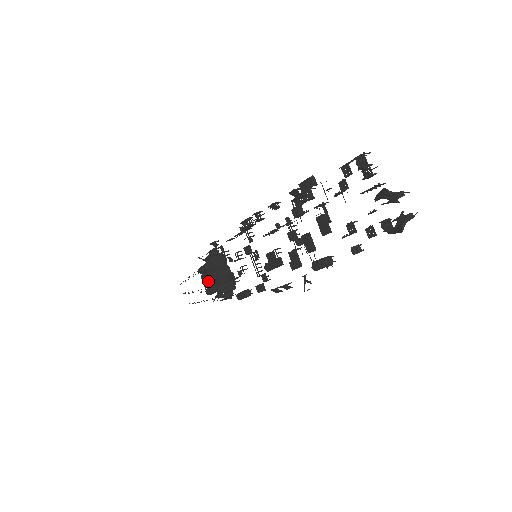
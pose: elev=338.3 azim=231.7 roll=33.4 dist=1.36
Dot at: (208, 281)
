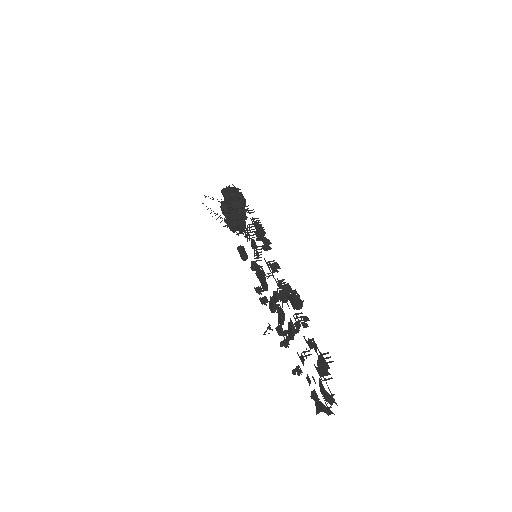
Dot at: (223, 213)
